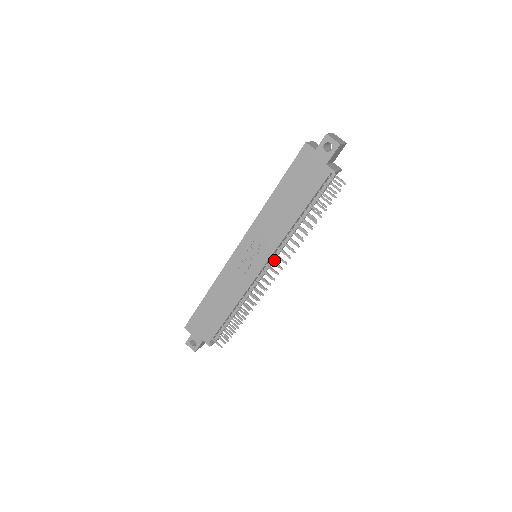
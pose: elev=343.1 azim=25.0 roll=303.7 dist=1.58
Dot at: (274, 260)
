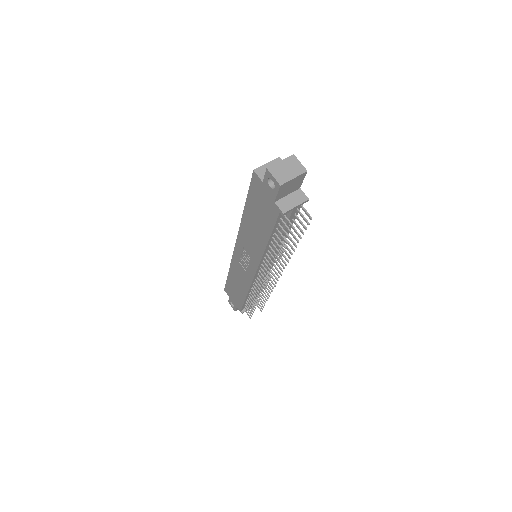
Dot at: (269, 266)
